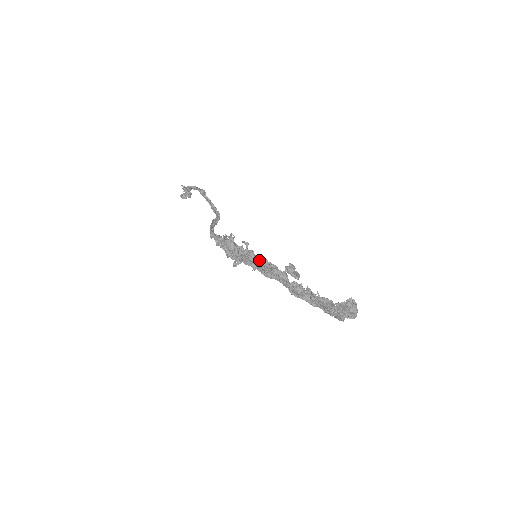
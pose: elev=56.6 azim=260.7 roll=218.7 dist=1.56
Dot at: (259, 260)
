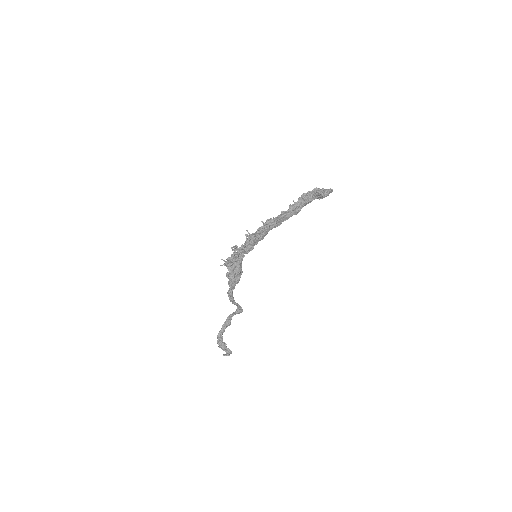
Dot at: occluded
